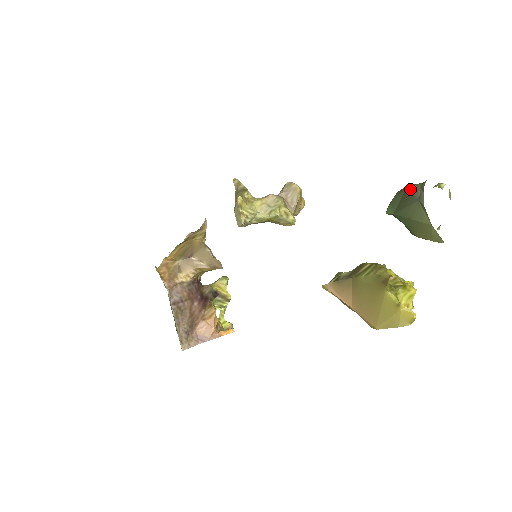
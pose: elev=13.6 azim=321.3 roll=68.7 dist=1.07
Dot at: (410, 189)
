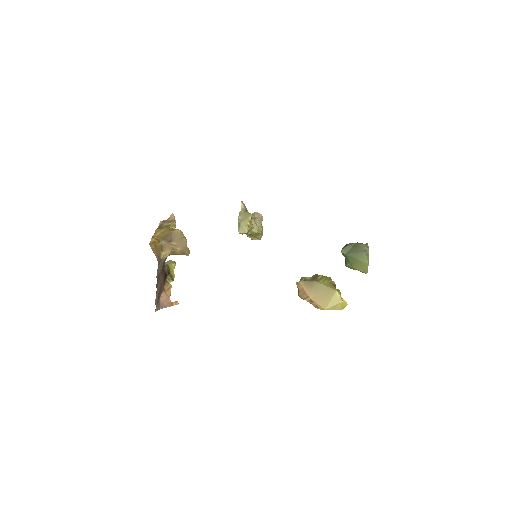
Dot at: (358, 245)
